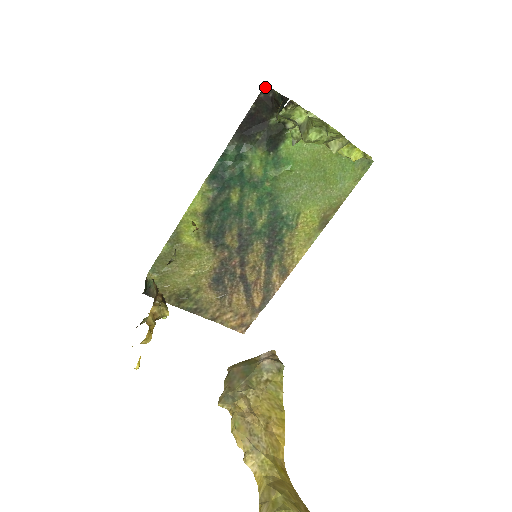
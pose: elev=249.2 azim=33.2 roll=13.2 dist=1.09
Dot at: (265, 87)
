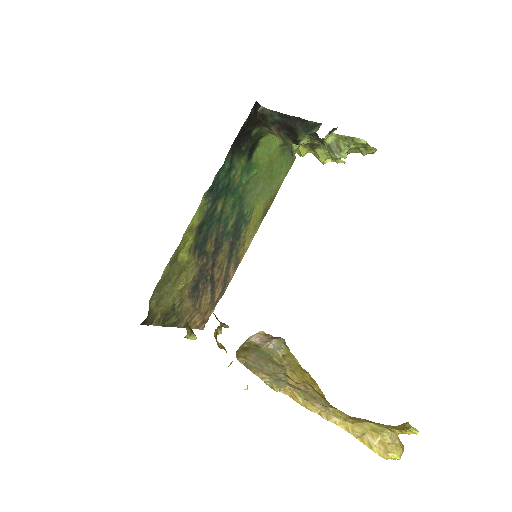
Dot at: (255, 103)
